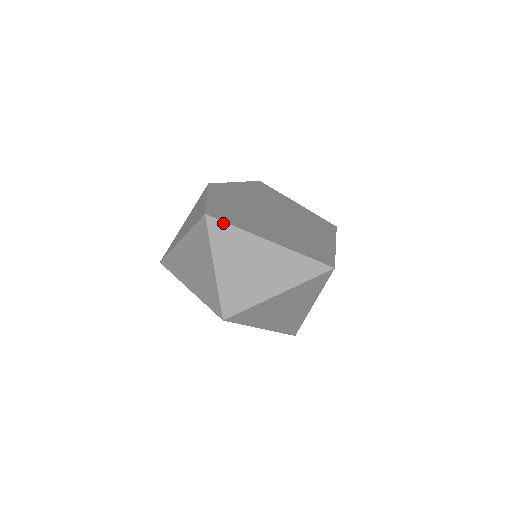
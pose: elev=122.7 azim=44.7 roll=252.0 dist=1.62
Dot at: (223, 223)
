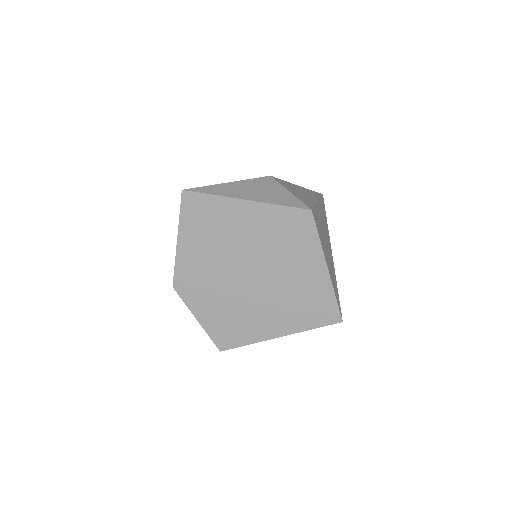
Dot at: (237, 347)
